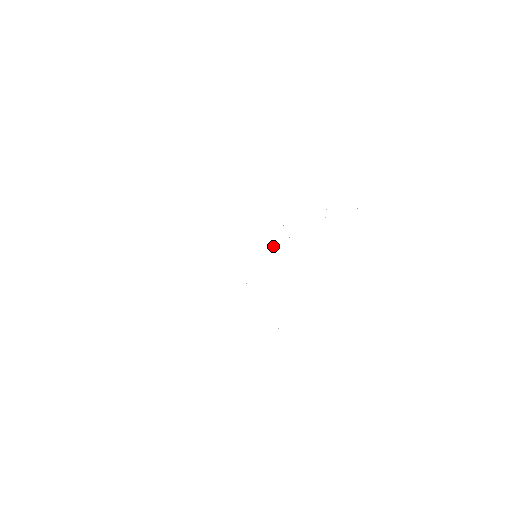
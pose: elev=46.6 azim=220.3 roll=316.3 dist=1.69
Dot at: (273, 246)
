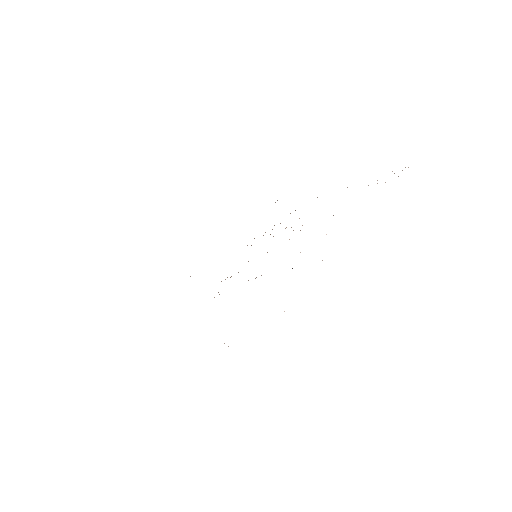
Dot at: occluded
